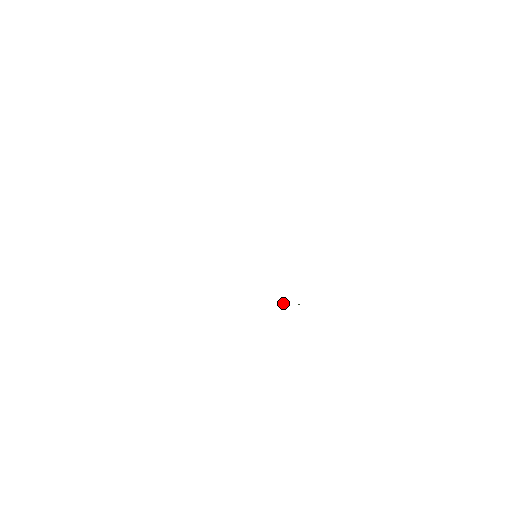
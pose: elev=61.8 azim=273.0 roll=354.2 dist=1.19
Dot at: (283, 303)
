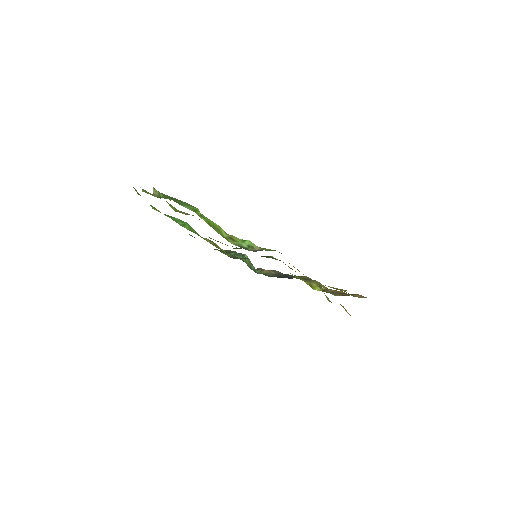
Dot at: occluded
